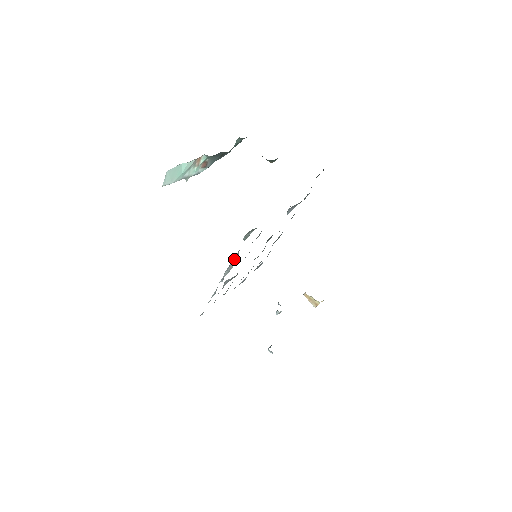
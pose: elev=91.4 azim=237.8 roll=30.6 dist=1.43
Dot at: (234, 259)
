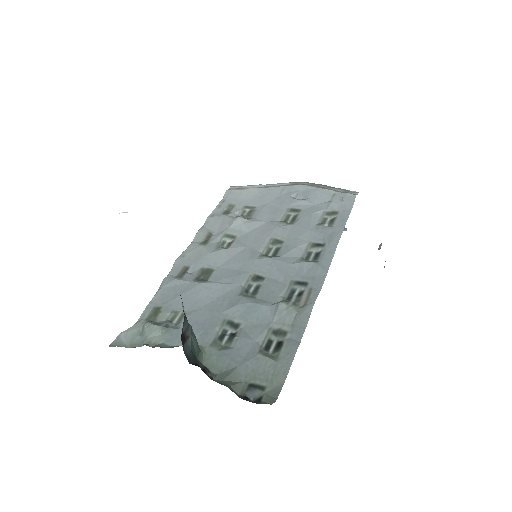
Dot at: occluded
